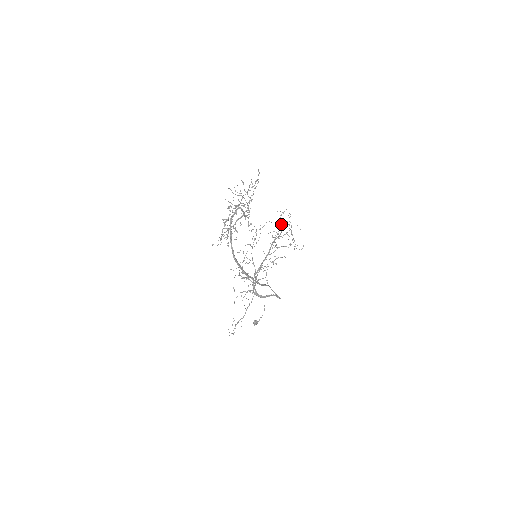
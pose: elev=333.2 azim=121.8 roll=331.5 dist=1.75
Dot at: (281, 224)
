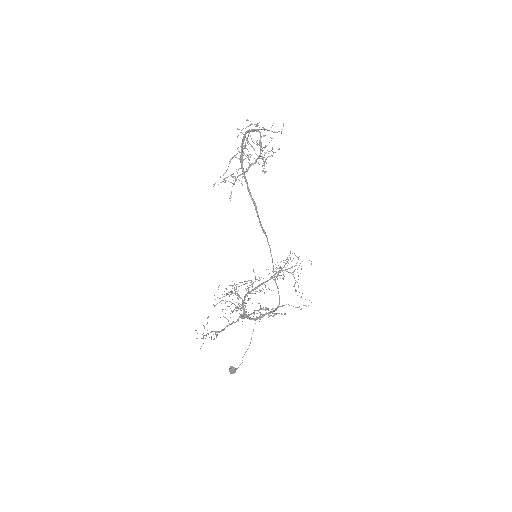
Dot at: occluded
